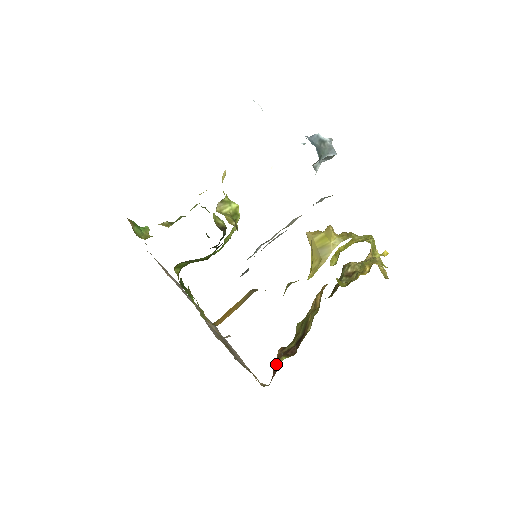
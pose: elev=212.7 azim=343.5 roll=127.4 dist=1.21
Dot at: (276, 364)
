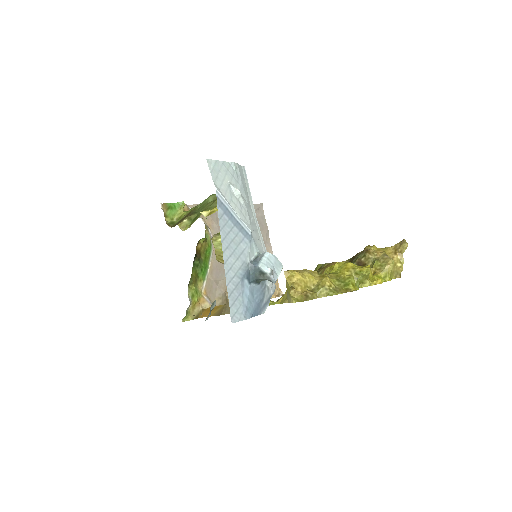
Dot at: occluded
